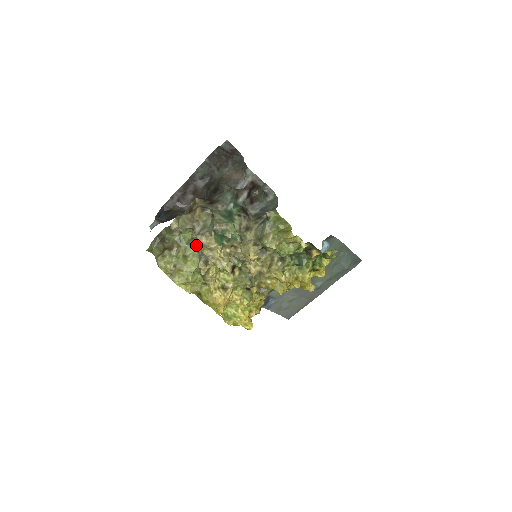
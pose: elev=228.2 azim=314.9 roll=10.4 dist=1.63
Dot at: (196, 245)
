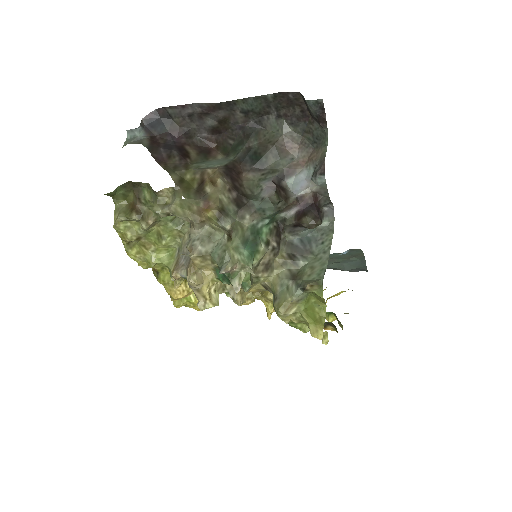
Dot at: (183, 232)
